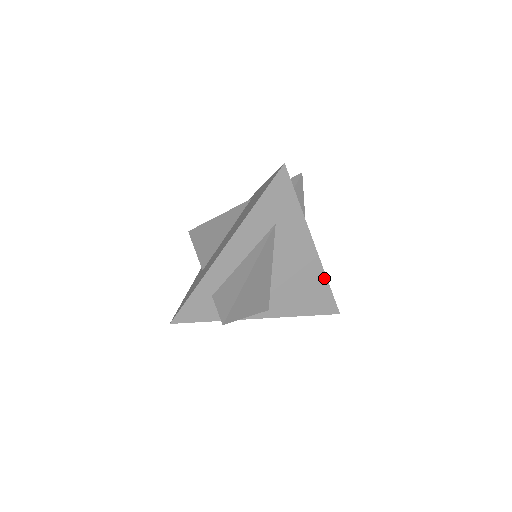
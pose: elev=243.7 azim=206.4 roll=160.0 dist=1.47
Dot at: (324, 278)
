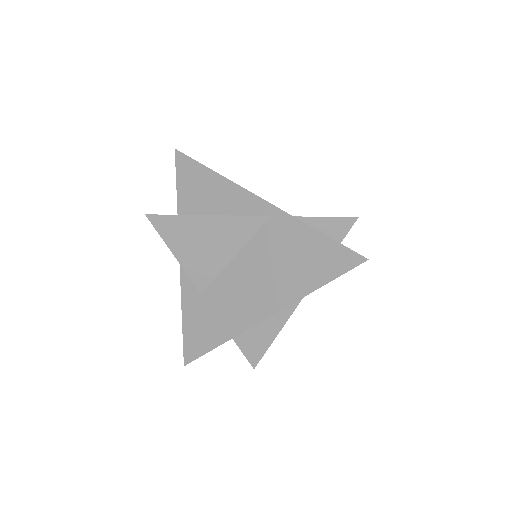
Dot at: occluded
